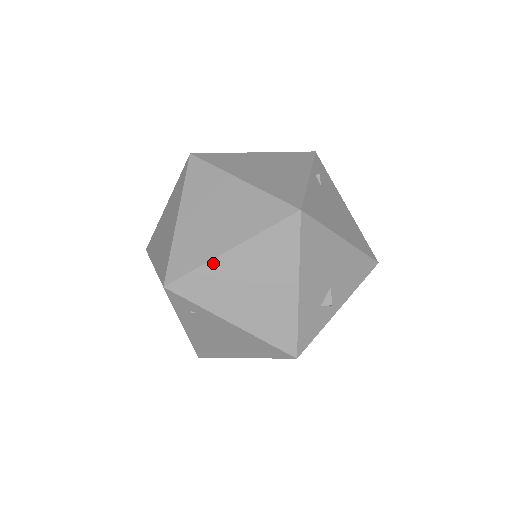
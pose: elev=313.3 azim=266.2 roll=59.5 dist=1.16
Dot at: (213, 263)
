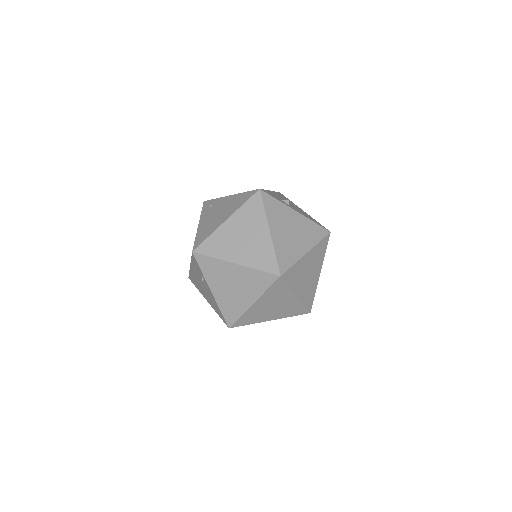
Dot at: occluded
